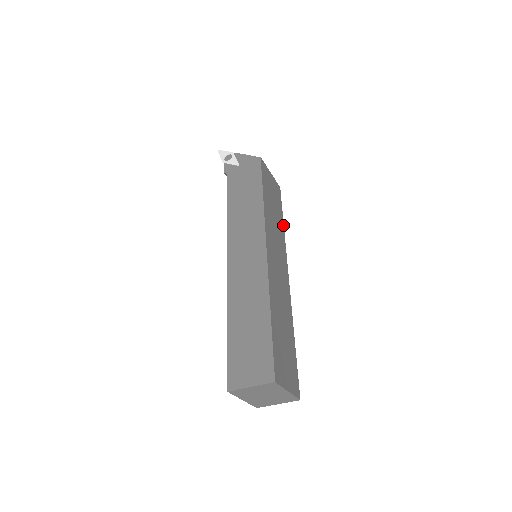
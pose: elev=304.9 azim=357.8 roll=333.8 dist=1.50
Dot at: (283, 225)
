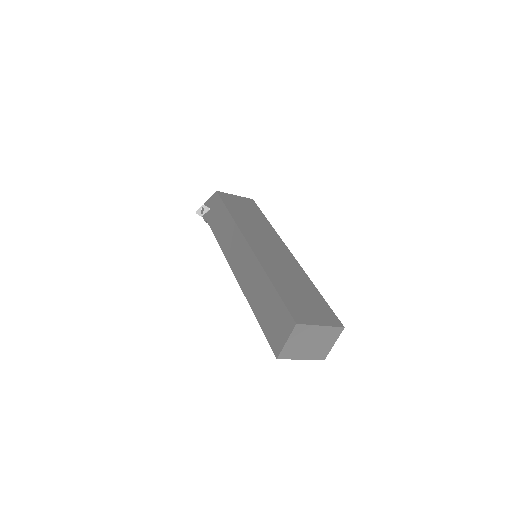
Dot at: (267, 221)
